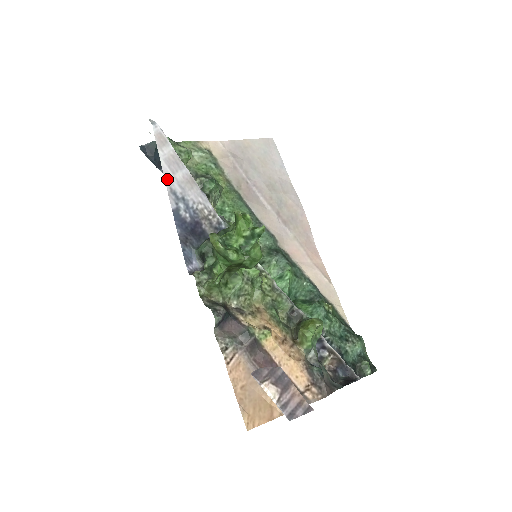
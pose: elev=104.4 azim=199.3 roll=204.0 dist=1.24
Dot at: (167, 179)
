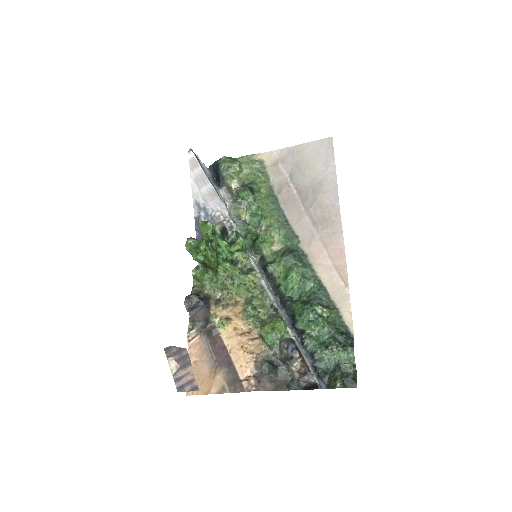
Dot at: (194, 194)
